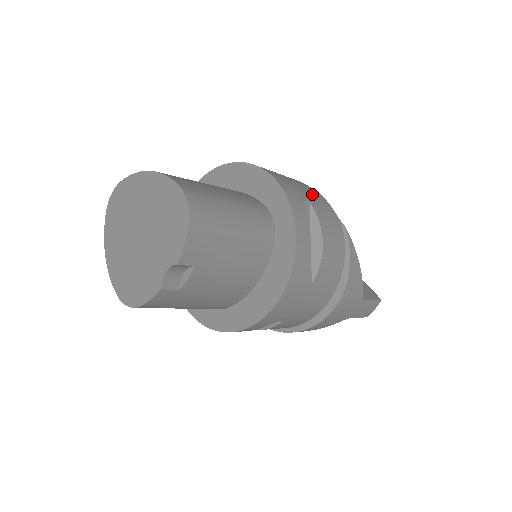
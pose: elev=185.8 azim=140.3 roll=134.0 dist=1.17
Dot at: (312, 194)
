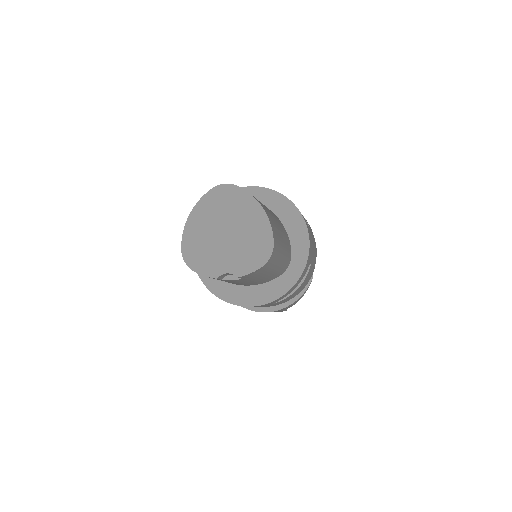
Dot at: occluded
